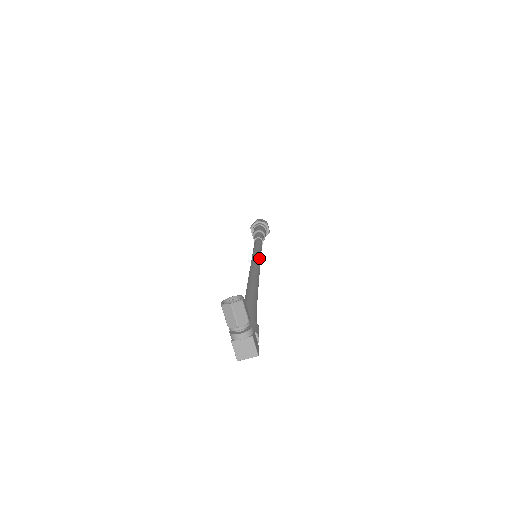
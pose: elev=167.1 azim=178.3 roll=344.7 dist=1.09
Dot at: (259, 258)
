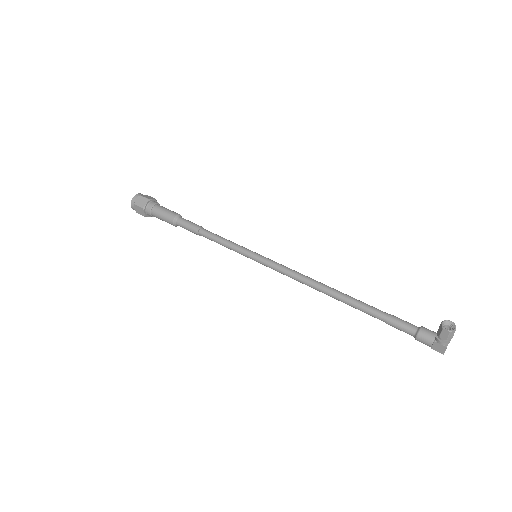
Dot at: (270, 259)
